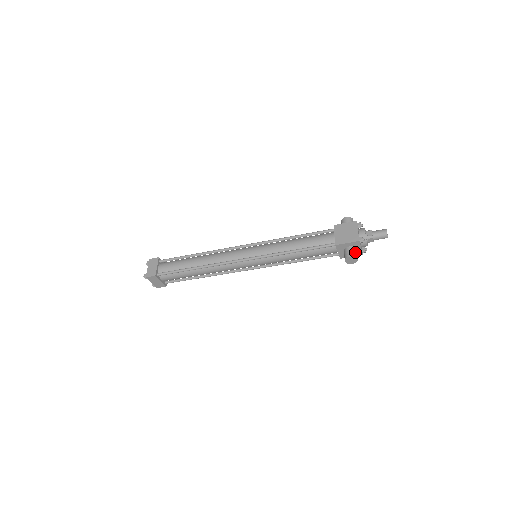
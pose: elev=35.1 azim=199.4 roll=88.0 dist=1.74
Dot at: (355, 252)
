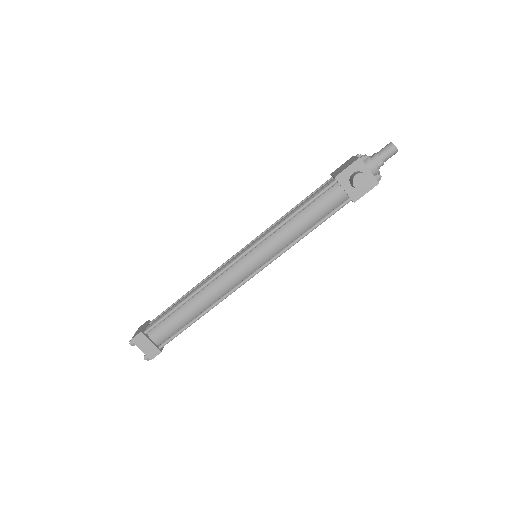
Dot at: (362, 172)
